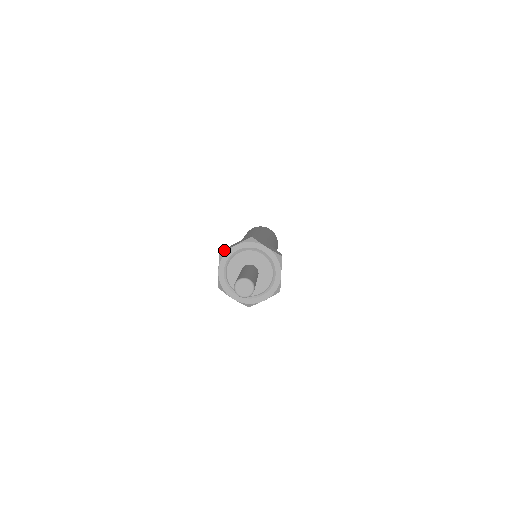
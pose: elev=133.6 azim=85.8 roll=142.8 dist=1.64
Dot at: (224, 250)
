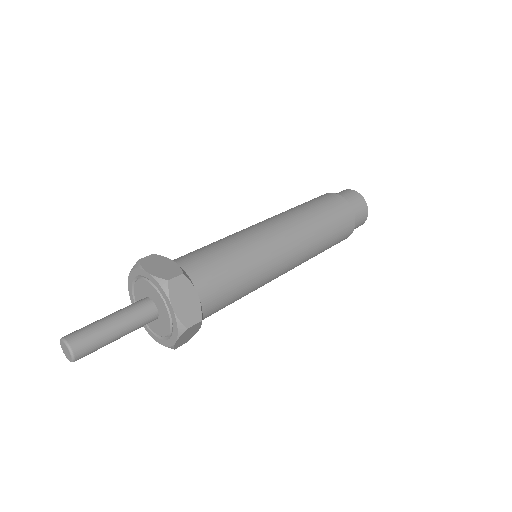
Dot at: (141, 263)
